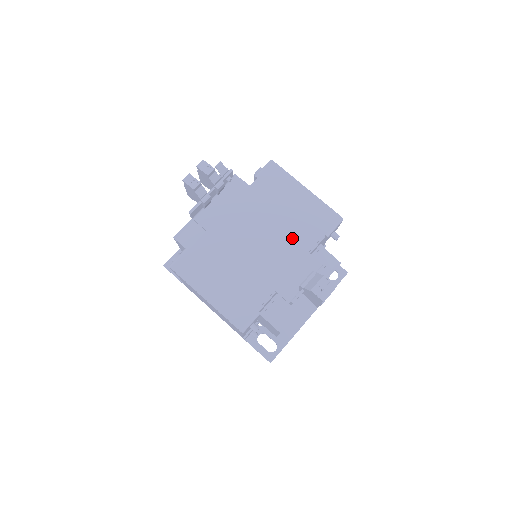
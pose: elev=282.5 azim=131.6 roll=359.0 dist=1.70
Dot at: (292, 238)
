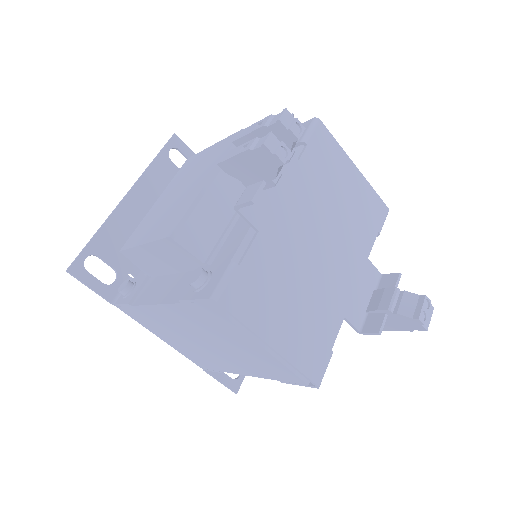
Dot at: (352, 239)
